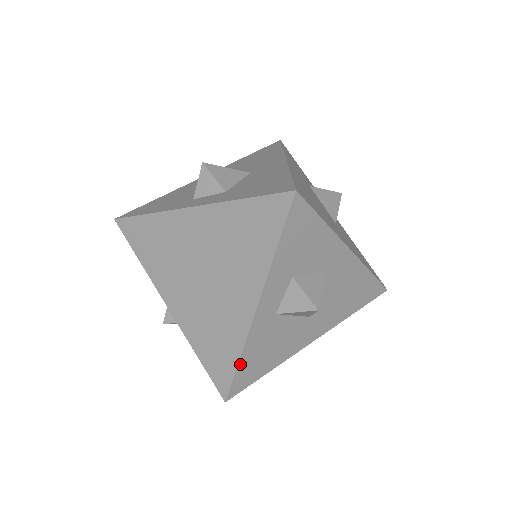
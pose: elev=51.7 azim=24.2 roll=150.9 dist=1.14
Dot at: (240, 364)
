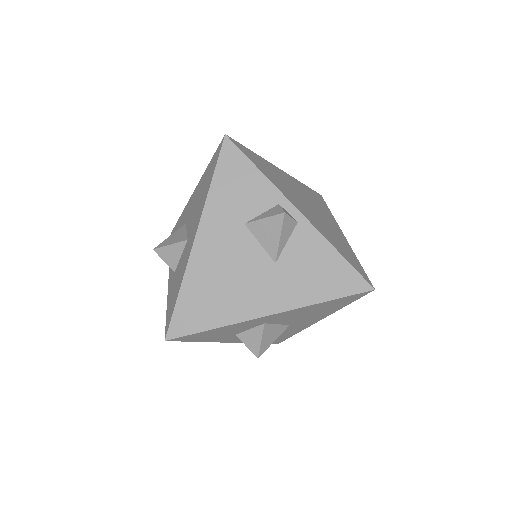
Dot at: occluded
